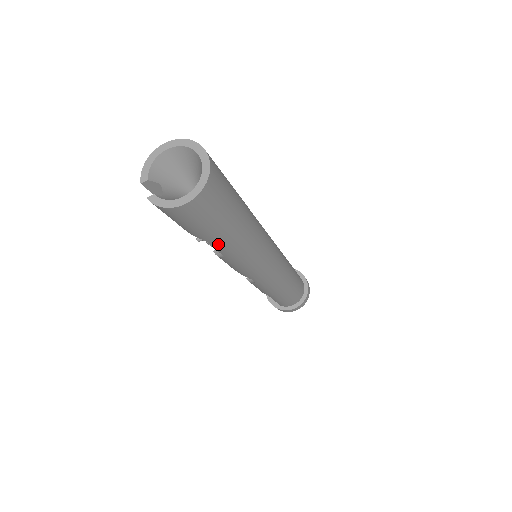
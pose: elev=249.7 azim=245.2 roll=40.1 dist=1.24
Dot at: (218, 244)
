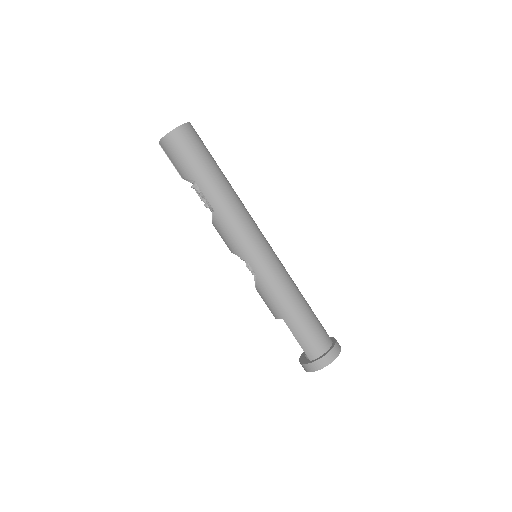
Dot at: (203, 185)
